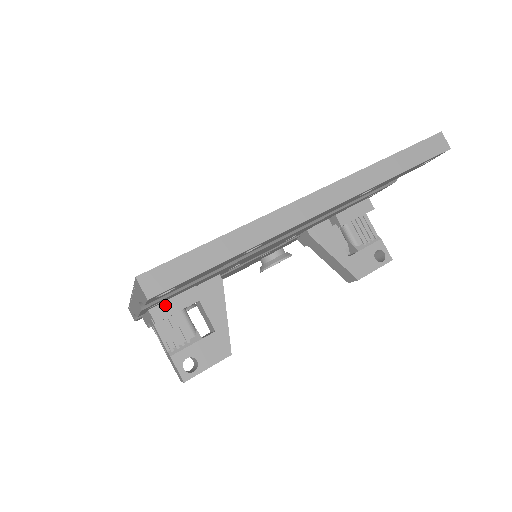
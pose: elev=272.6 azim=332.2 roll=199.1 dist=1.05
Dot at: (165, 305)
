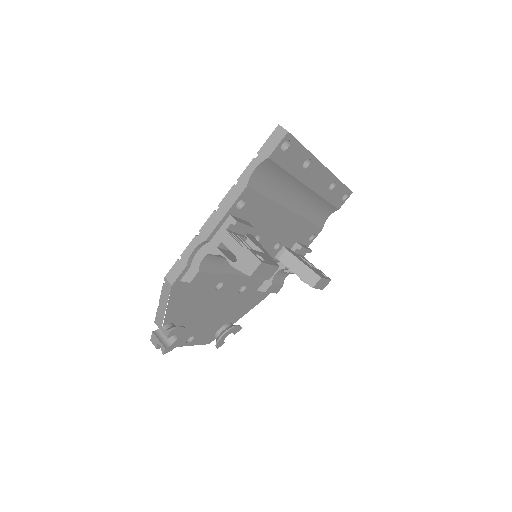
Dot at: (238, 219)
